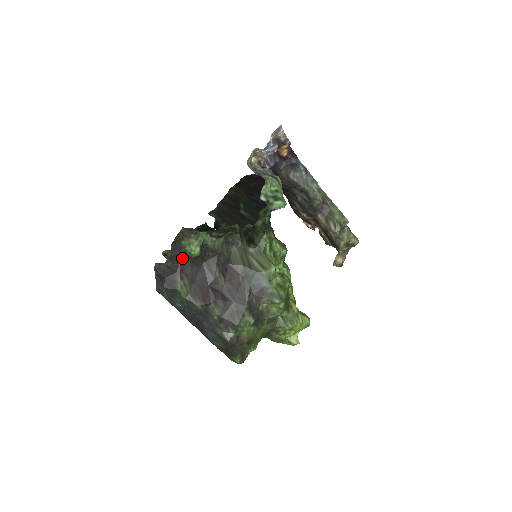
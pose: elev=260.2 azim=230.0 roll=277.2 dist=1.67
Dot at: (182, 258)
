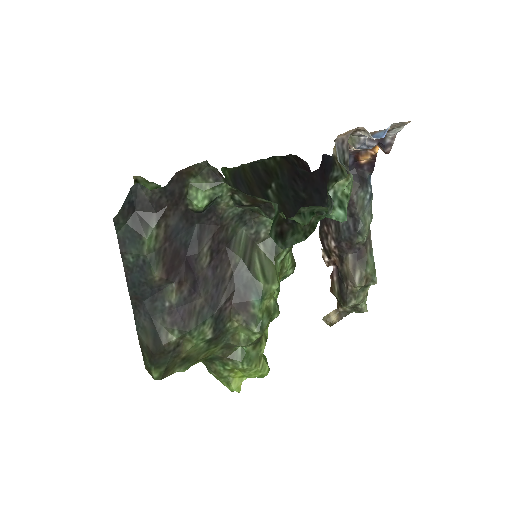
Dot at: (176, 200)
